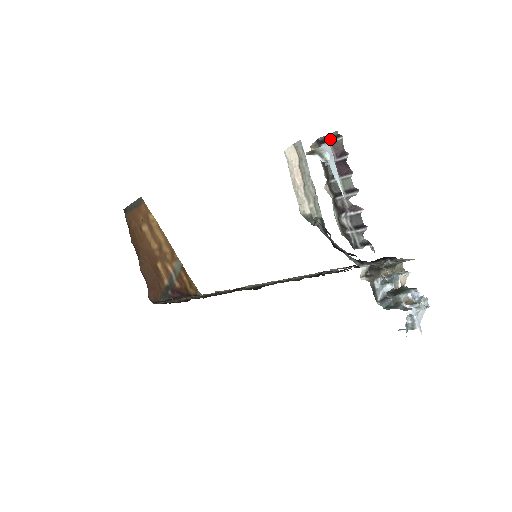
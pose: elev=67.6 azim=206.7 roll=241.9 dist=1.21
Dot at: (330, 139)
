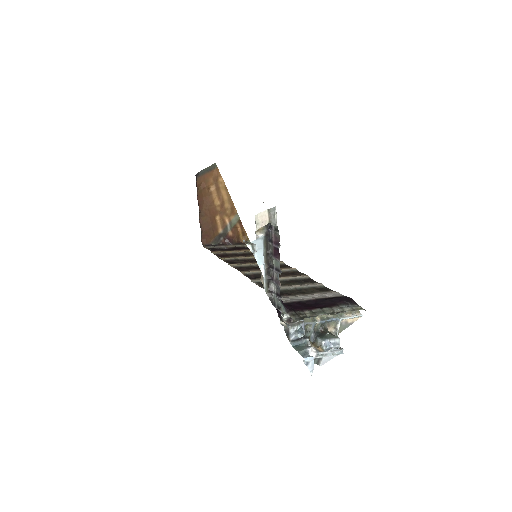
Dot at: (273, 229)
